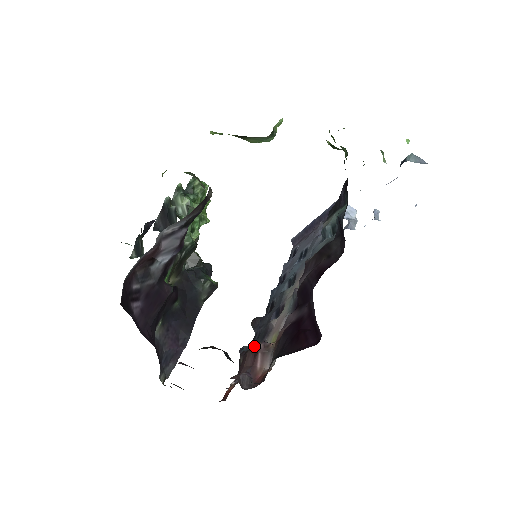
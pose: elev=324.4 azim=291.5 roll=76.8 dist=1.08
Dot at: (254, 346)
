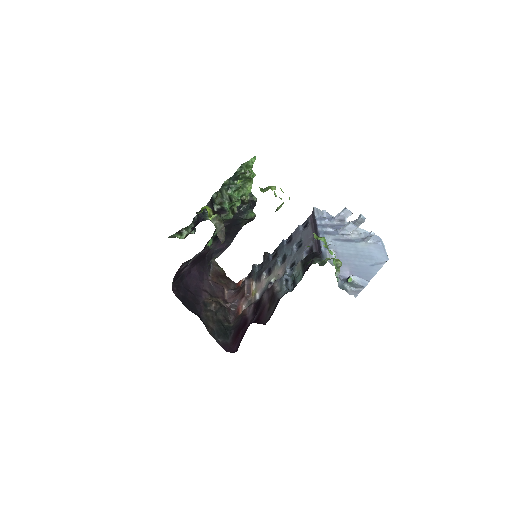
Dot at: (246, 288)
